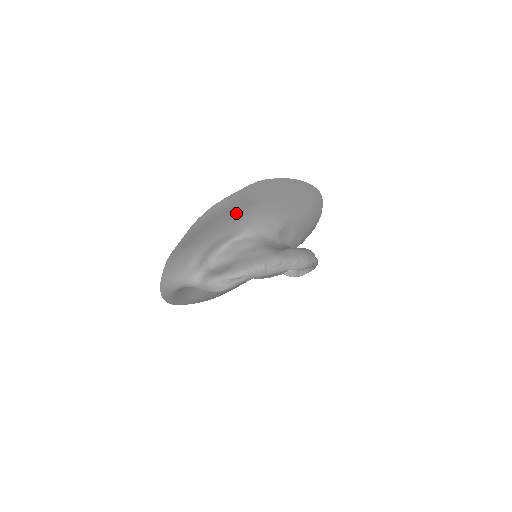
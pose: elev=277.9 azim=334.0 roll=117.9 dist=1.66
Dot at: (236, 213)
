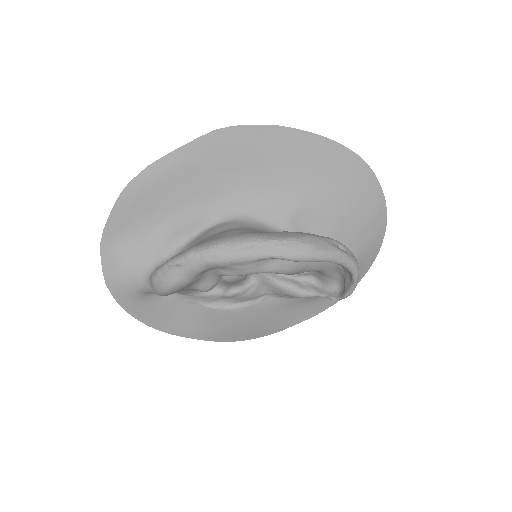
Dot at: (201, 182)
